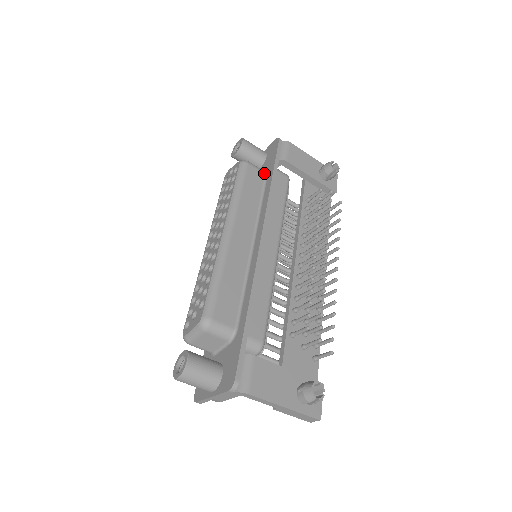
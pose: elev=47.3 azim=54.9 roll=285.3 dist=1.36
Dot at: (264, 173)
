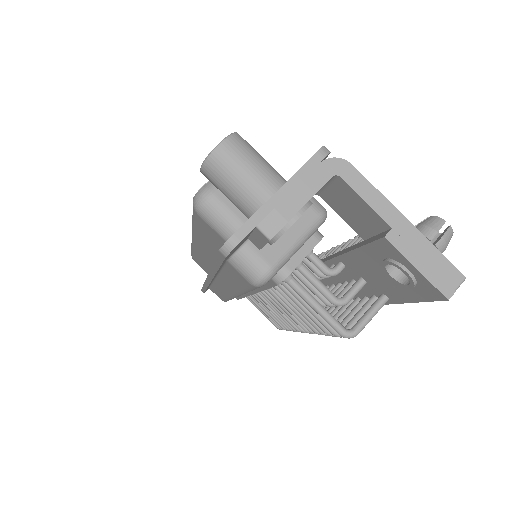
Dot at: occluded
